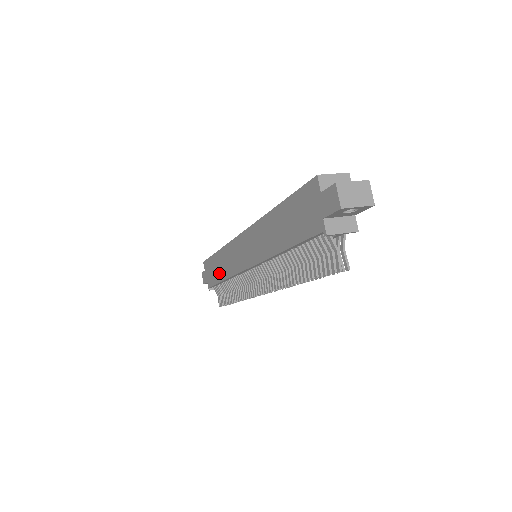
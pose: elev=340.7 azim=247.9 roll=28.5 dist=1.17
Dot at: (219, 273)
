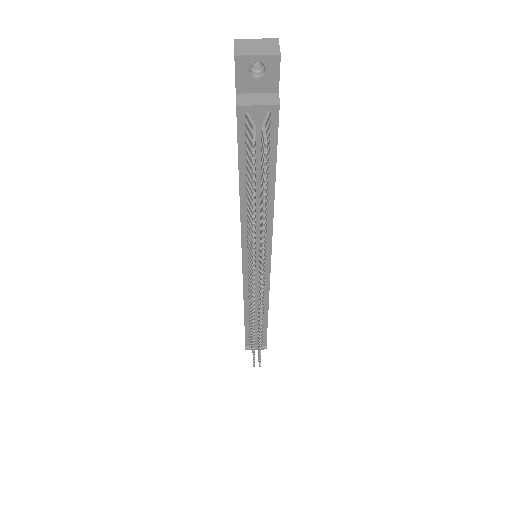
Dot at: occluded
